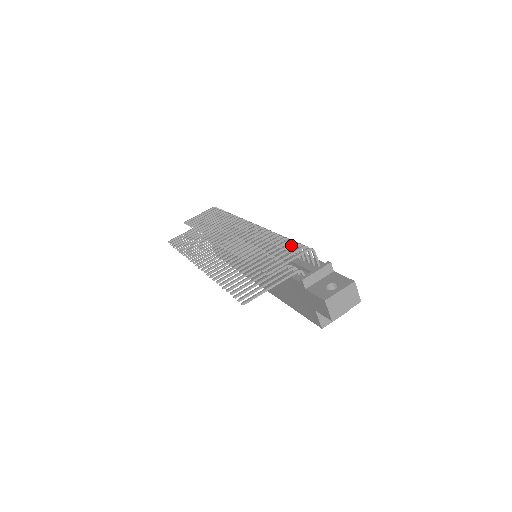
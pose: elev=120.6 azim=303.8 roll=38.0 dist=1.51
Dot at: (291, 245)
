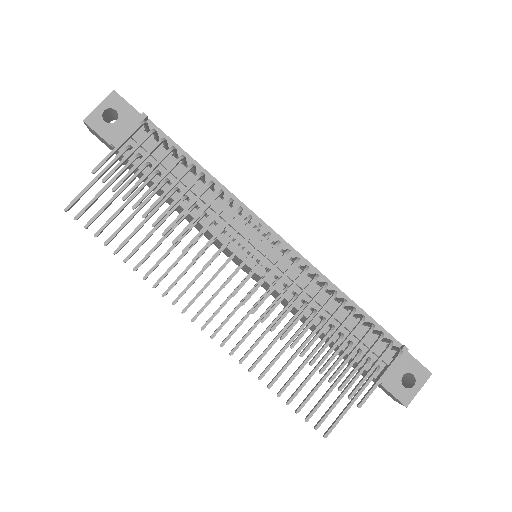
Dot at: occluded
